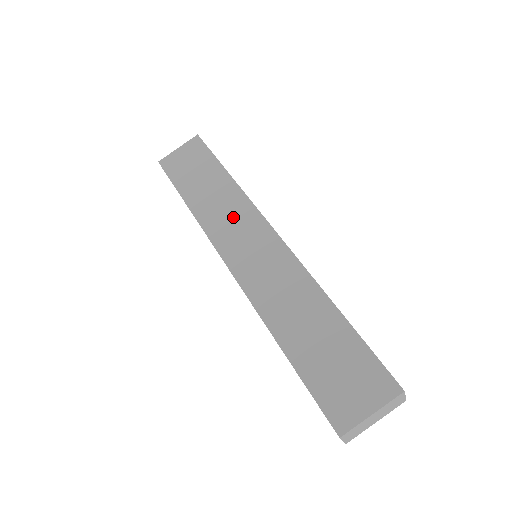
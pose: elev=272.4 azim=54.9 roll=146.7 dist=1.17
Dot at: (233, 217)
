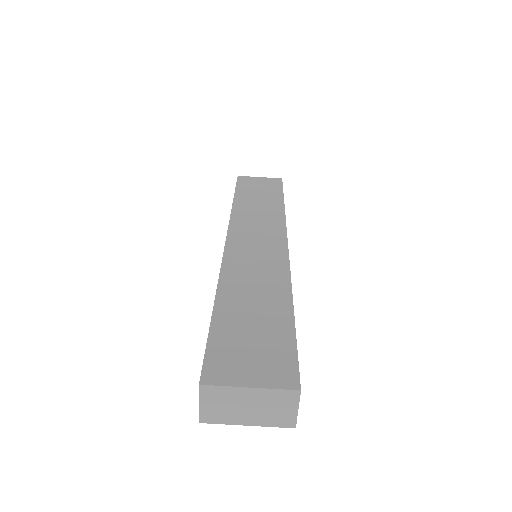
Dot at: (262, 221)
